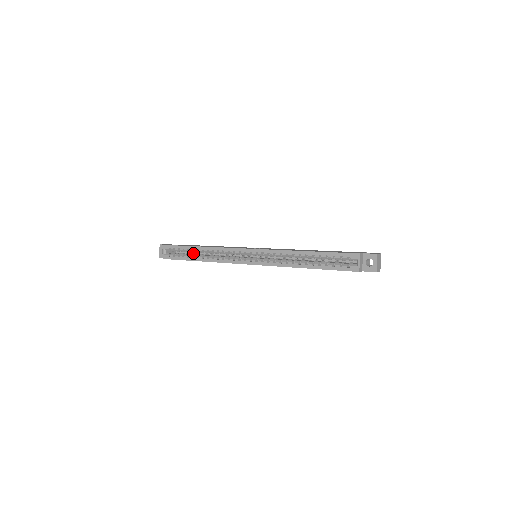
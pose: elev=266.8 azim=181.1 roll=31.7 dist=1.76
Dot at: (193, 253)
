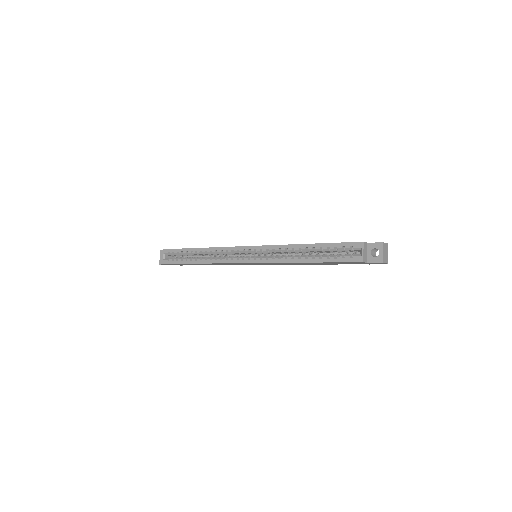
Dot at: (192, 257)
